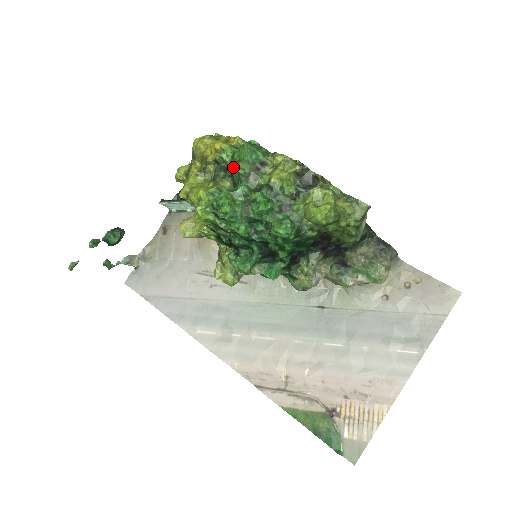
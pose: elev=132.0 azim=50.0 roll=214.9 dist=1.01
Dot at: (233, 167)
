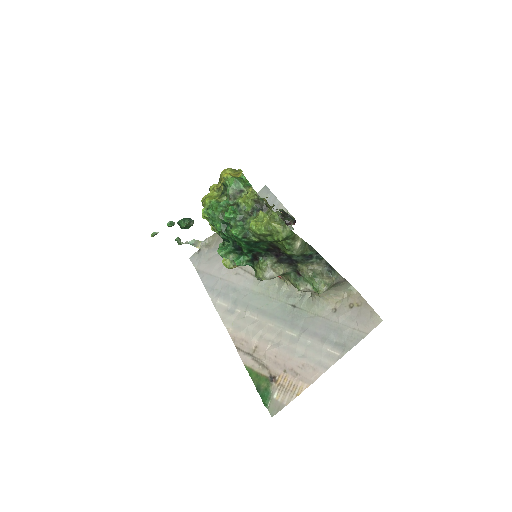
Dot at: occluded
